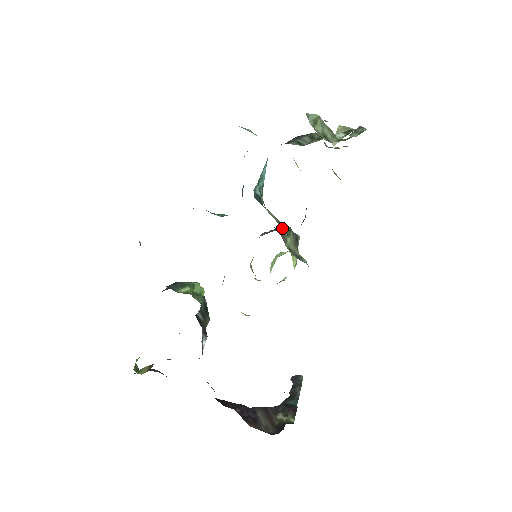
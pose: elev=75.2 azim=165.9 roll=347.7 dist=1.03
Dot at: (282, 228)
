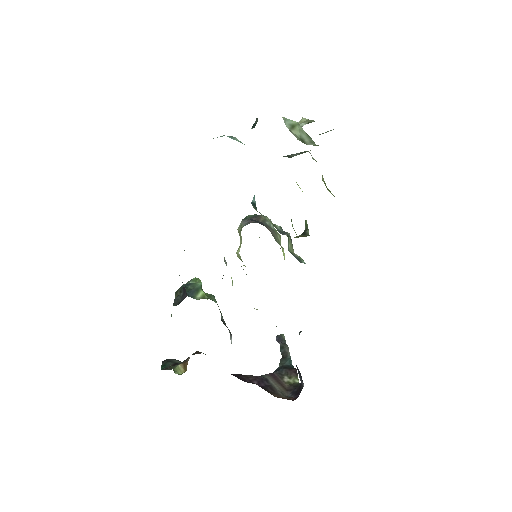
Dot at: occluded
